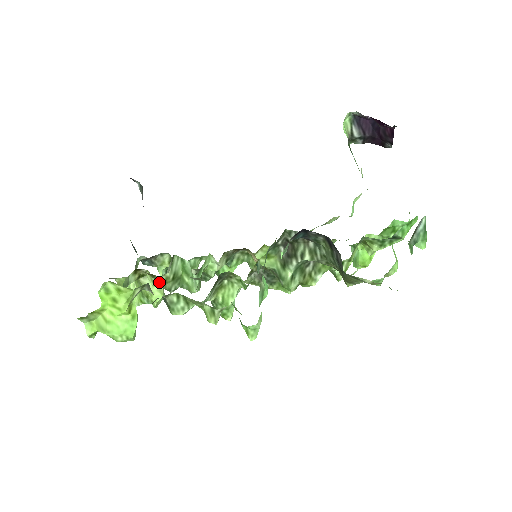
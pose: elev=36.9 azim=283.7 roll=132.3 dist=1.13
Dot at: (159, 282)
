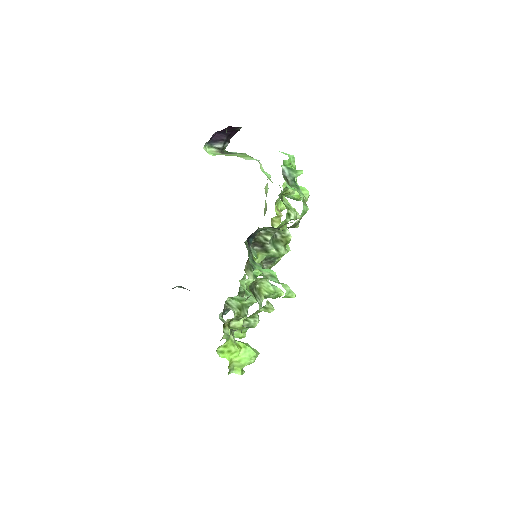
Dot at: (237, 319)
